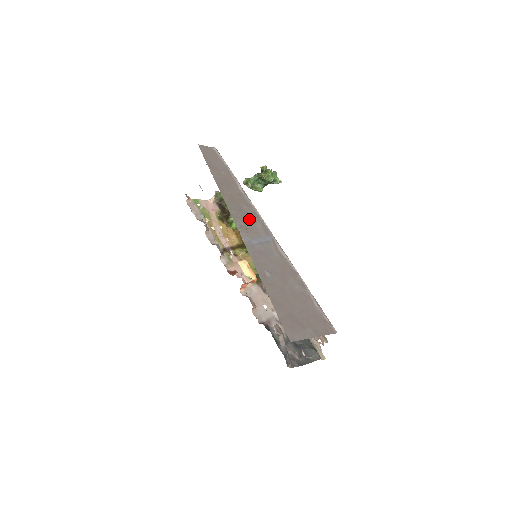
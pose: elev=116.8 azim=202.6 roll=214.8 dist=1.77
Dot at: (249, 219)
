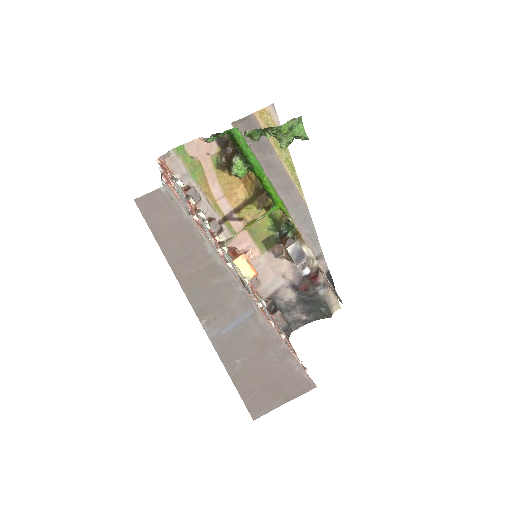
Dot at: (220, 300)
